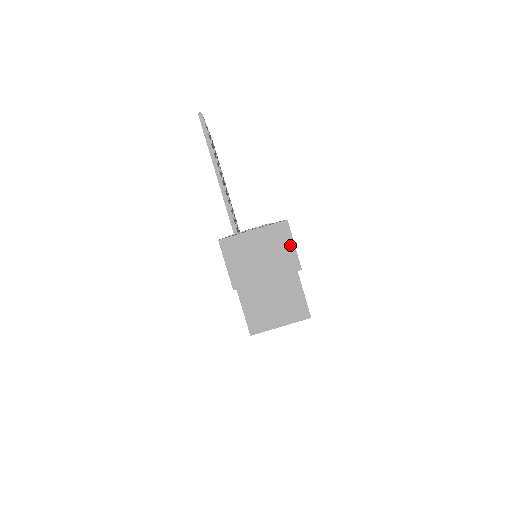
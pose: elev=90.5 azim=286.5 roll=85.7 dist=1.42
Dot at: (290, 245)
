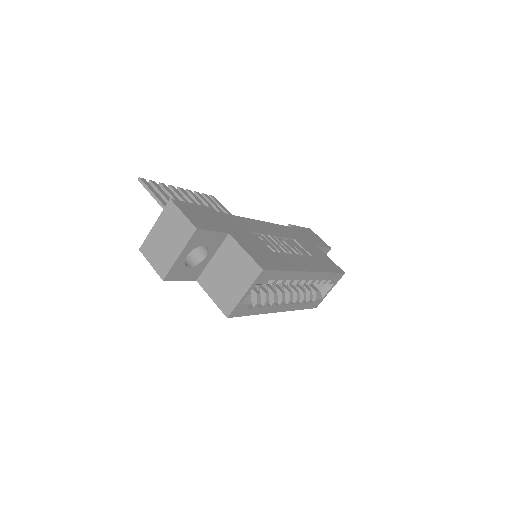
Dot at: (180, 216)
